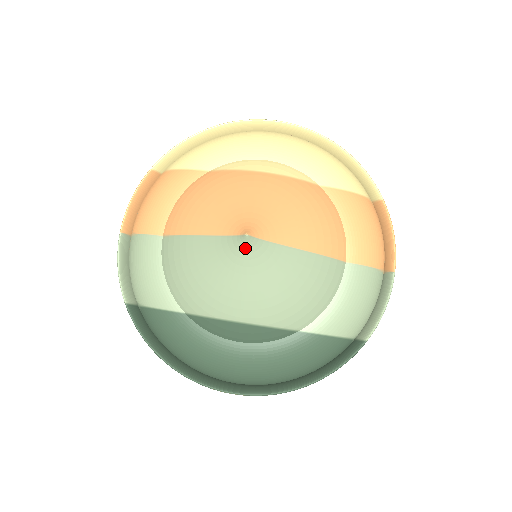
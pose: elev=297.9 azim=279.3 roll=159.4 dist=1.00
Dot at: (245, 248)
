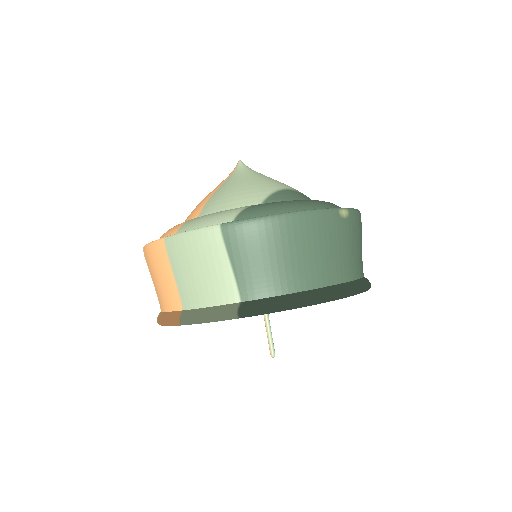
Dot at: (246, 166)
